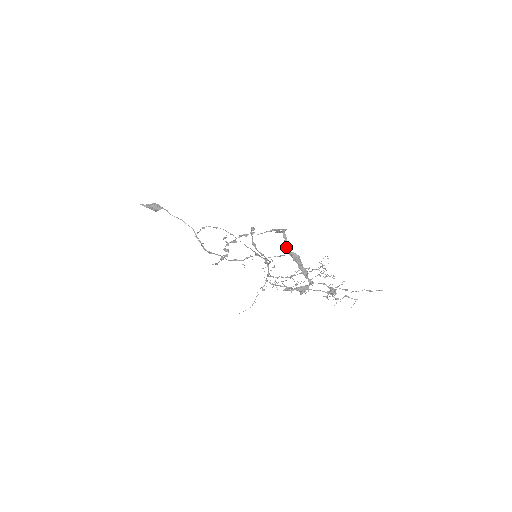
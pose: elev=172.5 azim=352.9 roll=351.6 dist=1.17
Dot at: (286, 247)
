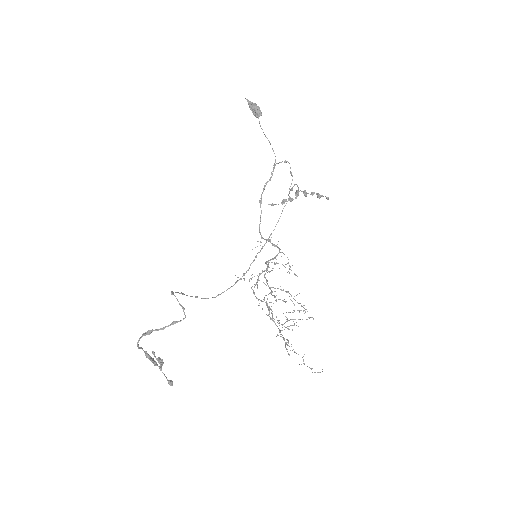
Dot at: (141, 348)
